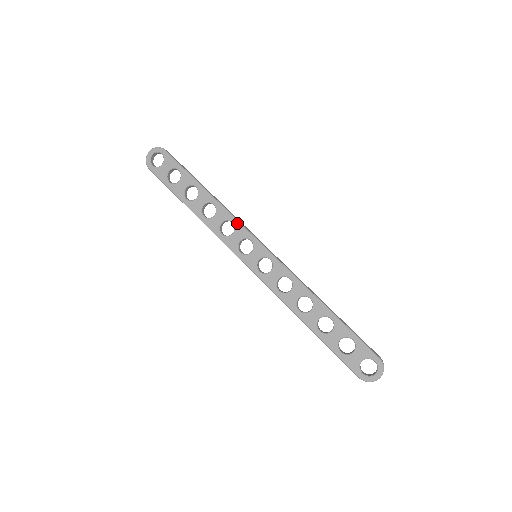
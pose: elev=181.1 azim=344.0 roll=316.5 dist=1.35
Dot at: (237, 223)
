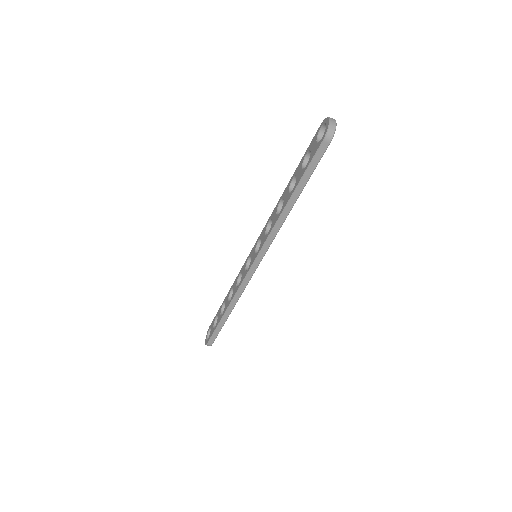
Dot at: (241, 270)
